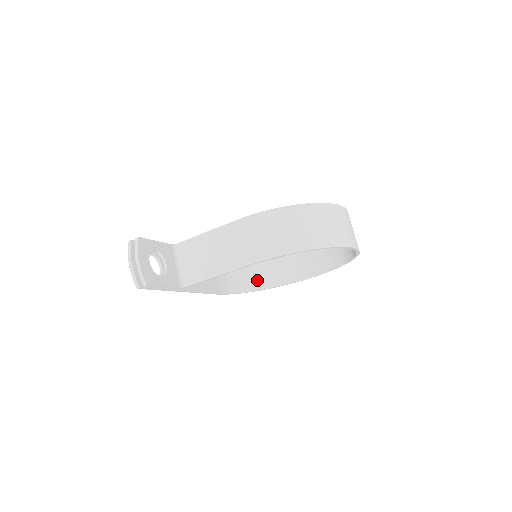
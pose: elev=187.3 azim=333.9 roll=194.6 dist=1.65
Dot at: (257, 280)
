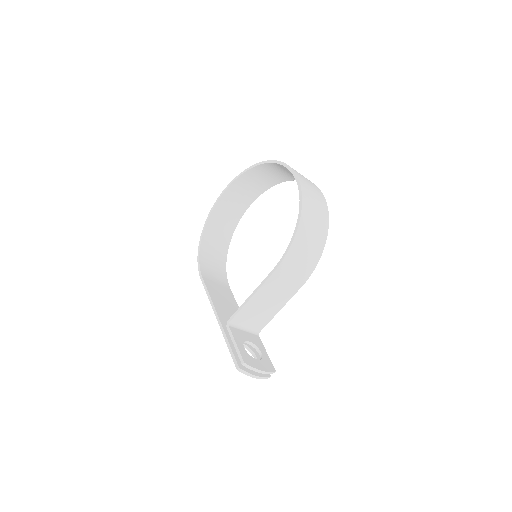
Dot at: (221, 245)
